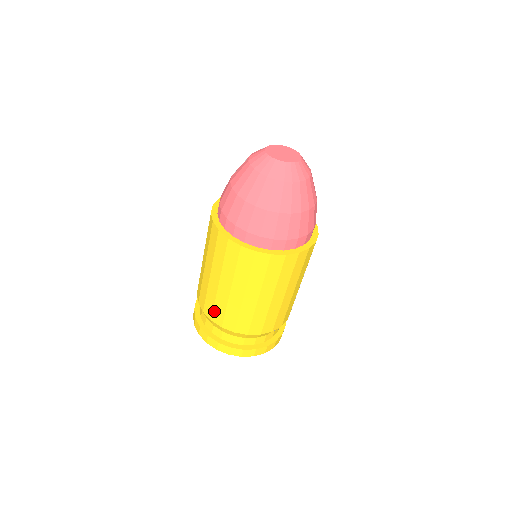
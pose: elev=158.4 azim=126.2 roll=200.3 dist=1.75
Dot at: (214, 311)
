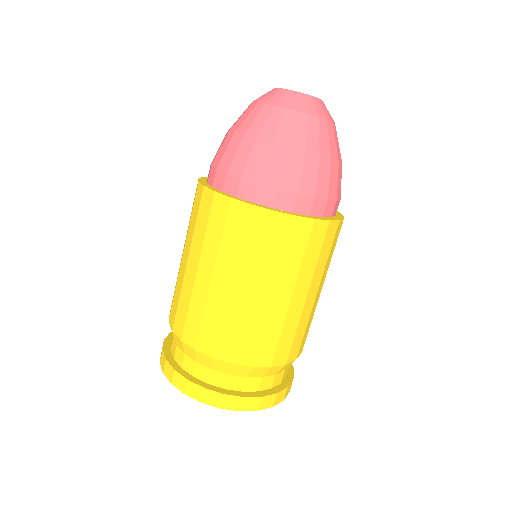
Dot at: (201, 331)
